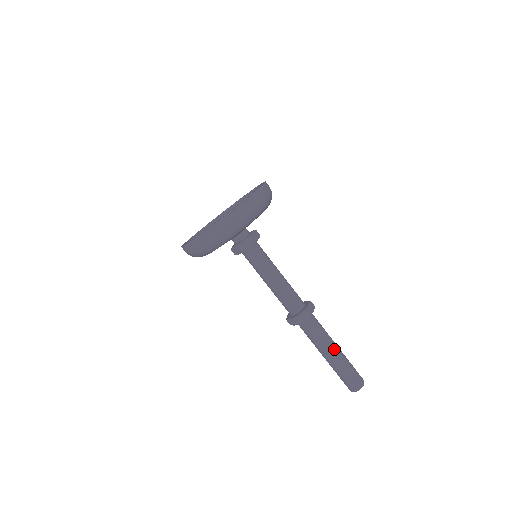
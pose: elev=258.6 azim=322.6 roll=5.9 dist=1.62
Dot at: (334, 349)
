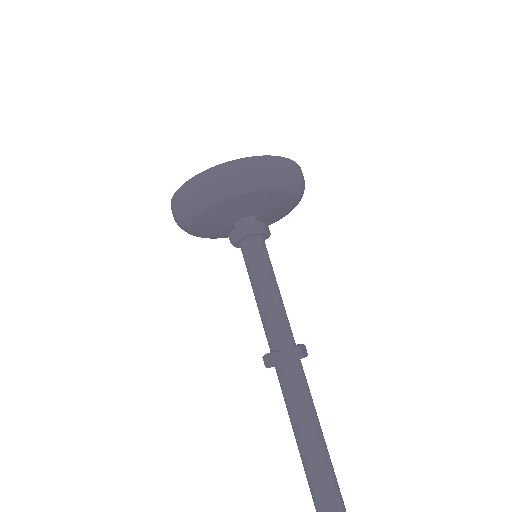
Dot at: (304, 432)
